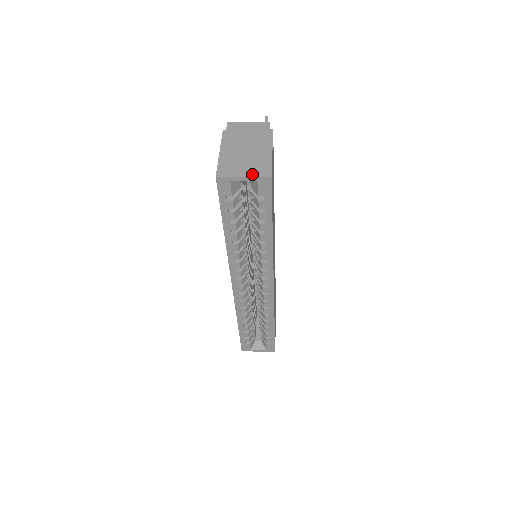
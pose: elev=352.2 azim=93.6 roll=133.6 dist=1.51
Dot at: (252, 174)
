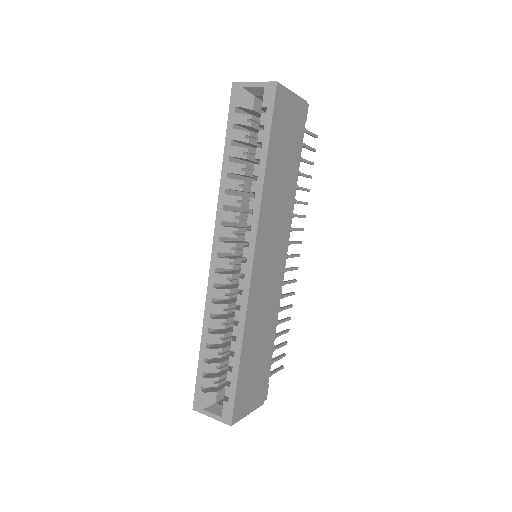
Dot at: (263, 83)
